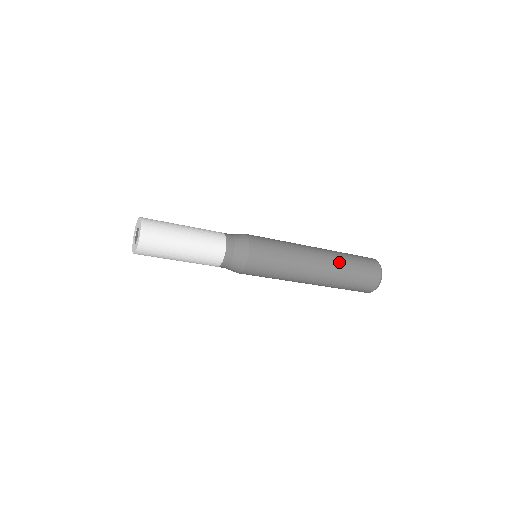
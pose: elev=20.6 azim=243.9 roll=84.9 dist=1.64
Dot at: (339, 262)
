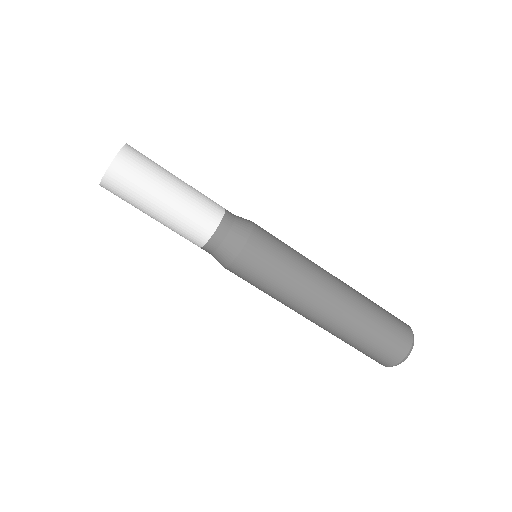
Dot at: occluded
